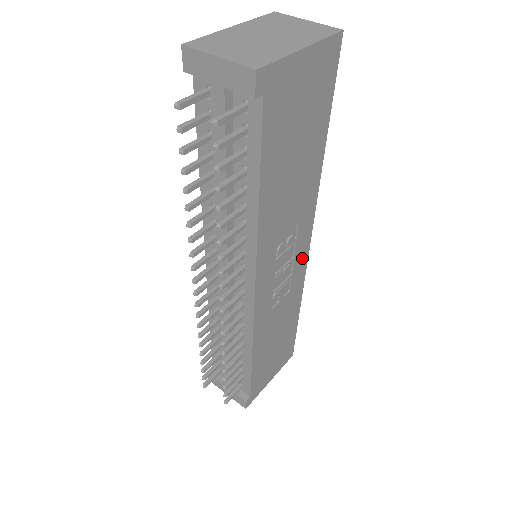
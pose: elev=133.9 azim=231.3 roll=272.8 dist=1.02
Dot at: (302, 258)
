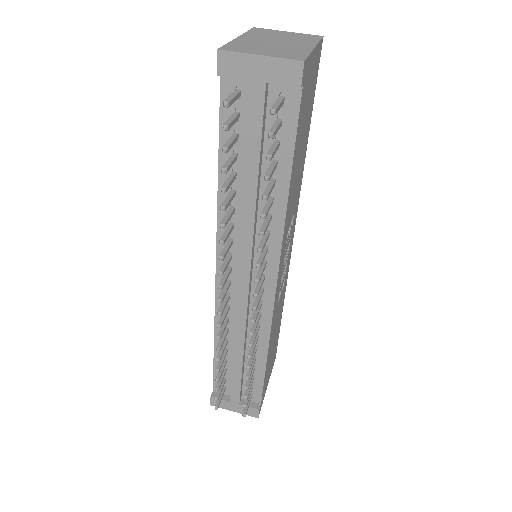
Dot at: (290, 251)
